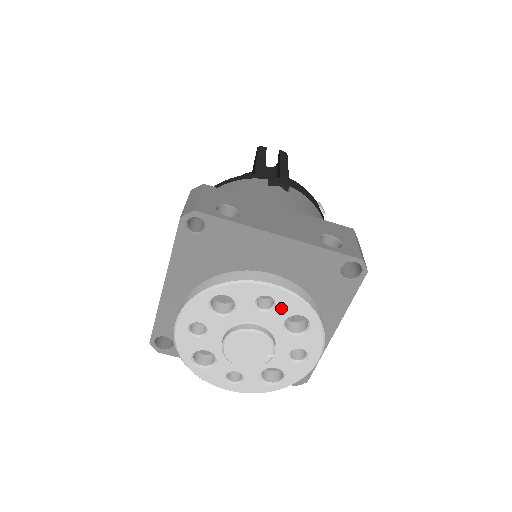
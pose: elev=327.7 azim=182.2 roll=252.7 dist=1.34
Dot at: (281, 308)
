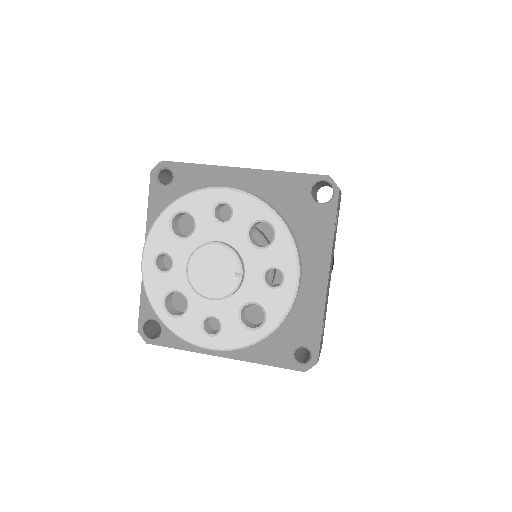
Dot at: (239, 214)
